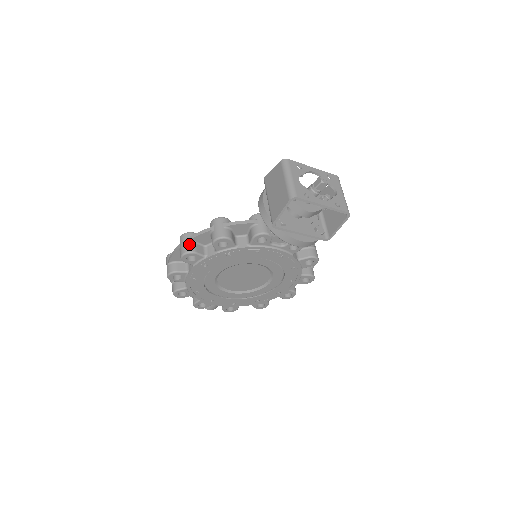
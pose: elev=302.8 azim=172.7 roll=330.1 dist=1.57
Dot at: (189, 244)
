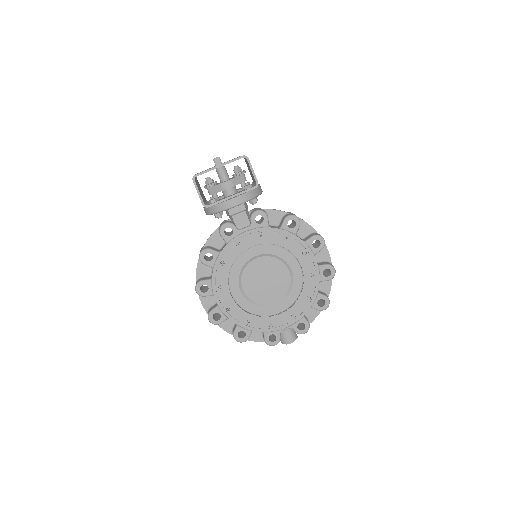
Dot at: (197, 281)
